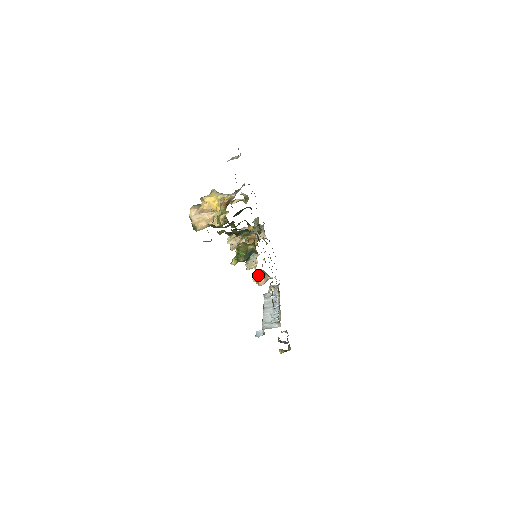
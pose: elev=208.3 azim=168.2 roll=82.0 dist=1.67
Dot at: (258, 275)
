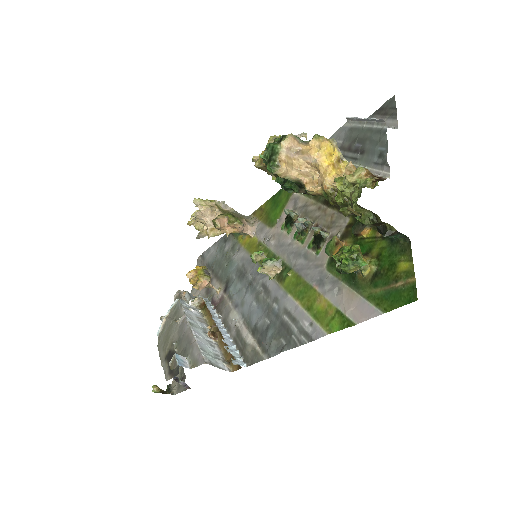
Dot at: (203, 273)
